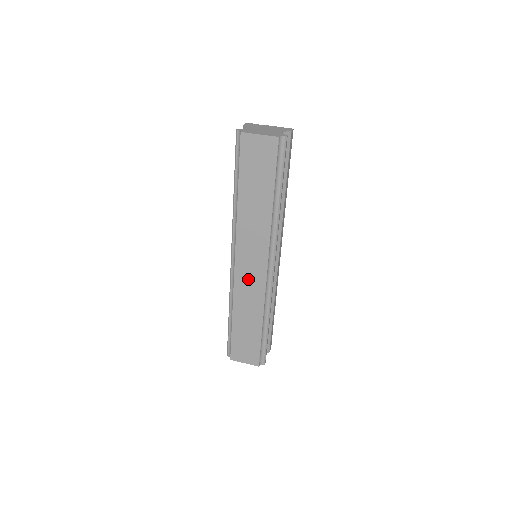
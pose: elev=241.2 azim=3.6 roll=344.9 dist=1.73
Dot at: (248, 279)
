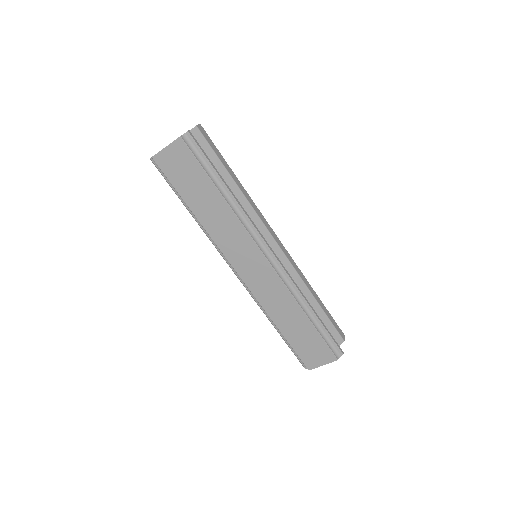
Dot at: (260, 281)
